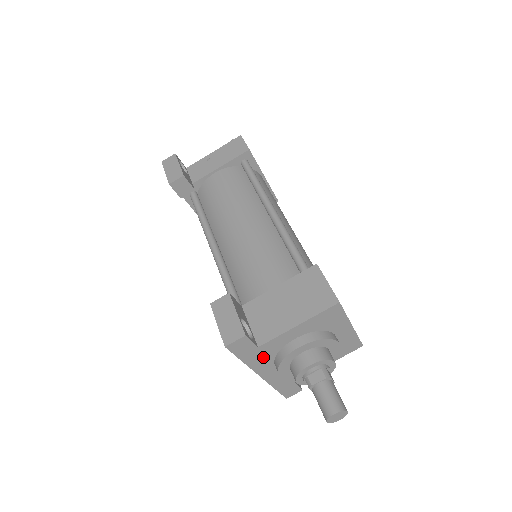
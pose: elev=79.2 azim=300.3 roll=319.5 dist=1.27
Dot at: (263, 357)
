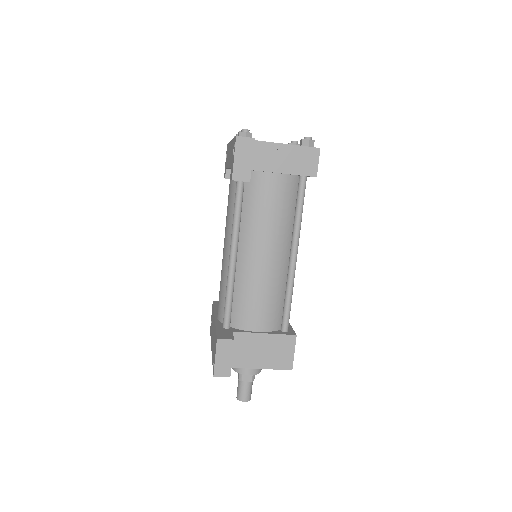
Dot at: occluded
